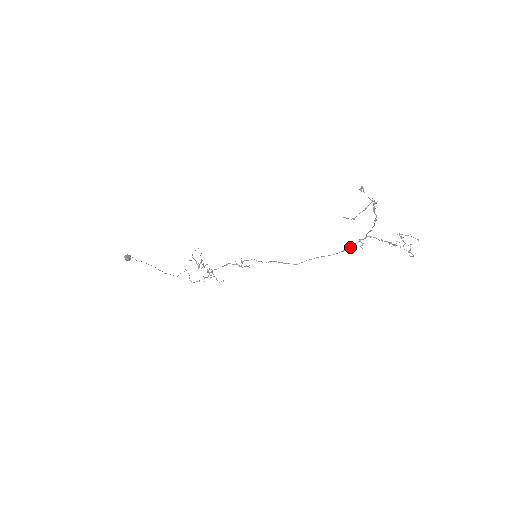
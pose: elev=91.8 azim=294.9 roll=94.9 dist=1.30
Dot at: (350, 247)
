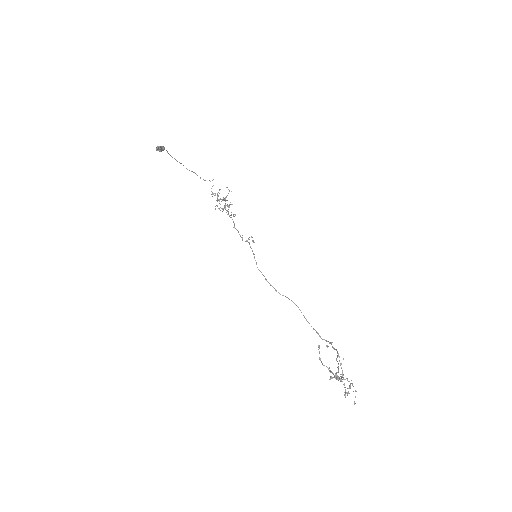
Dot at: (320, 336)
